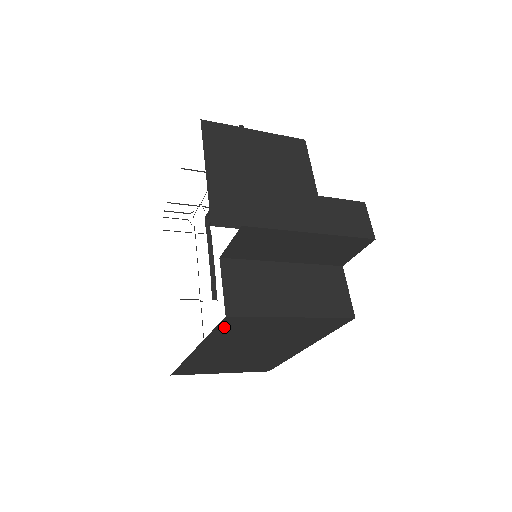
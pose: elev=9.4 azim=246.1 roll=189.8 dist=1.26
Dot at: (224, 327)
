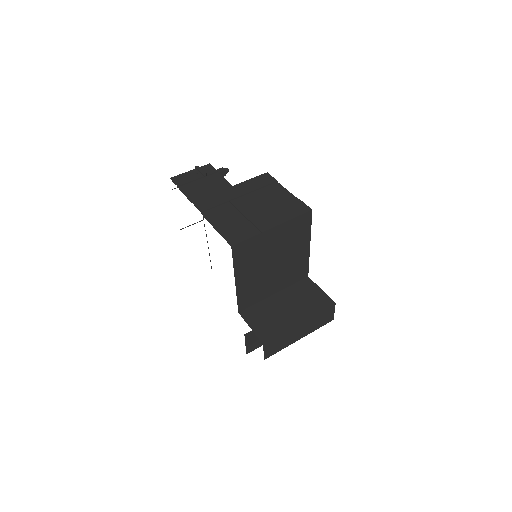
Dot at: occluded
